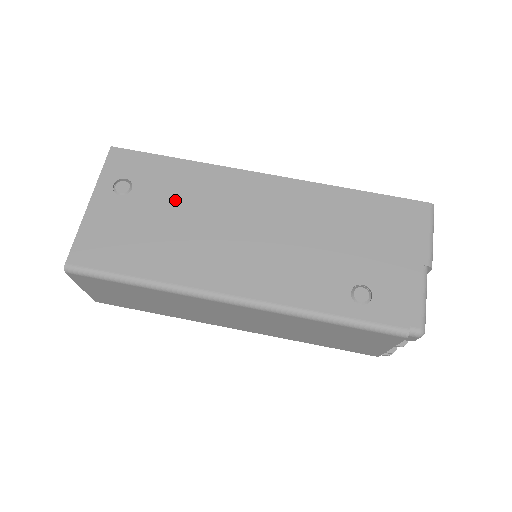
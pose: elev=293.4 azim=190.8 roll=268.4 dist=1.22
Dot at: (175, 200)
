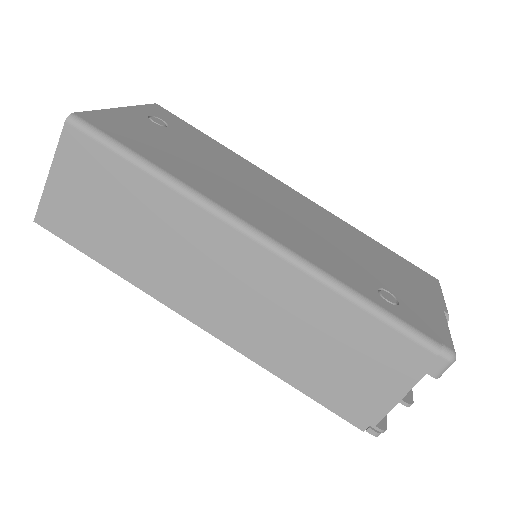
Dot at: (207, 153)
